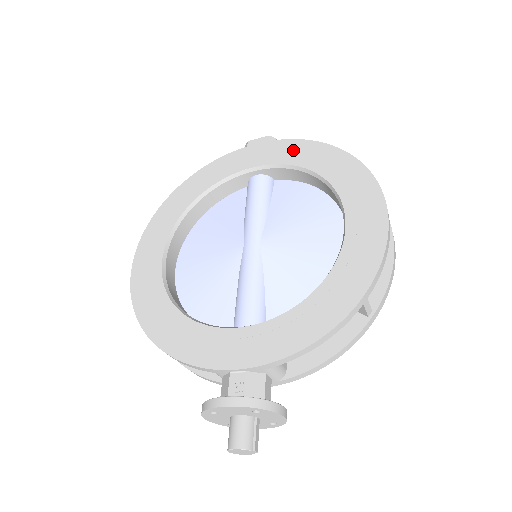
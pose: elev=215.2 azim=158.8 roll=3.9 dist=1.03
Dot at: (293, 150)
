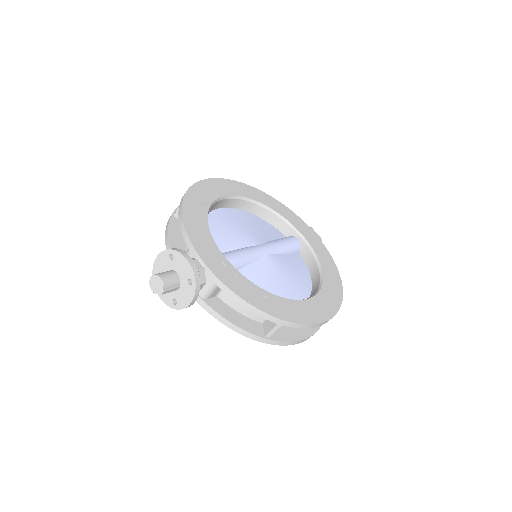
Dot at: (325, 255)
